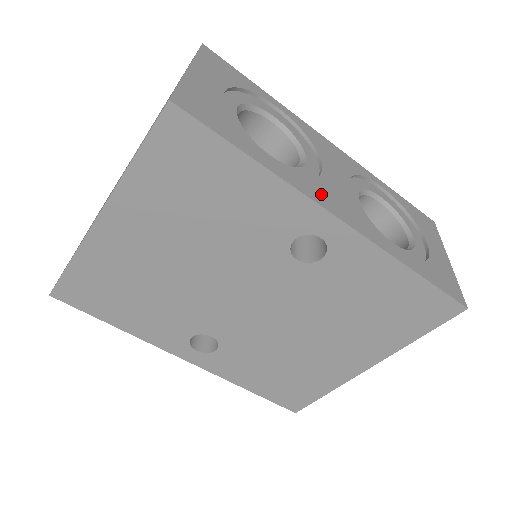
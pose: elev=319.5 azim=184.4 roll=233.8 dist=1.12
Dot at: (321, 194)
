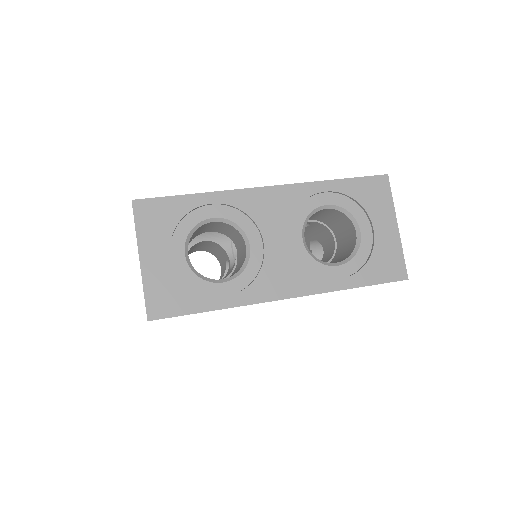
Dot at: (267, 286)
